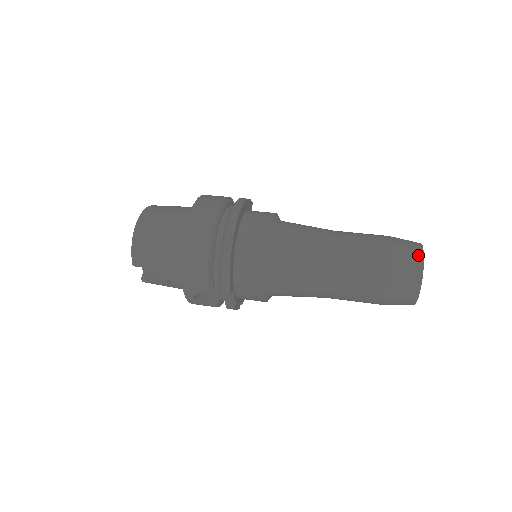
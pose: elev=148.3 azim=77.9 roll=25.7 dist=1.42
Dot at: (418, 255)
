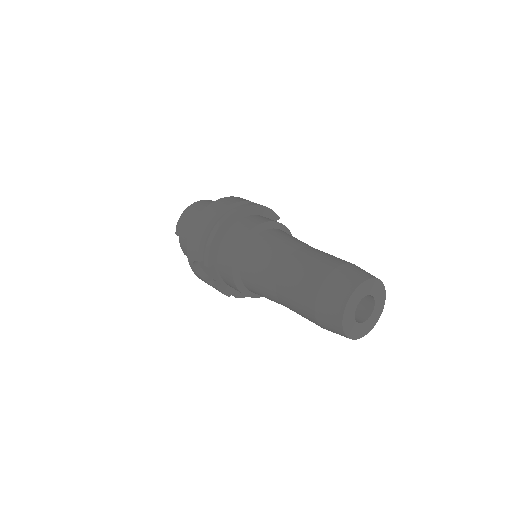
Dot at: (357, 280)
